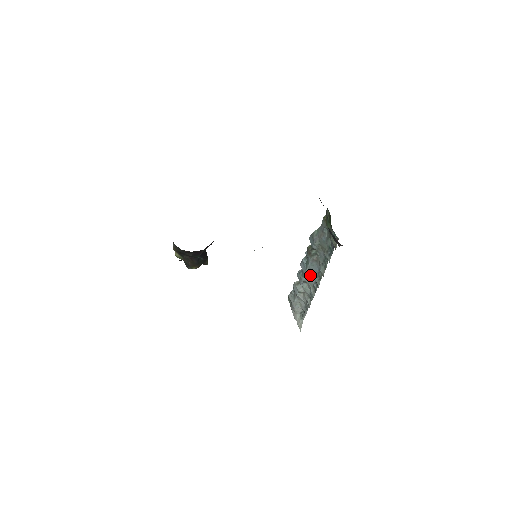
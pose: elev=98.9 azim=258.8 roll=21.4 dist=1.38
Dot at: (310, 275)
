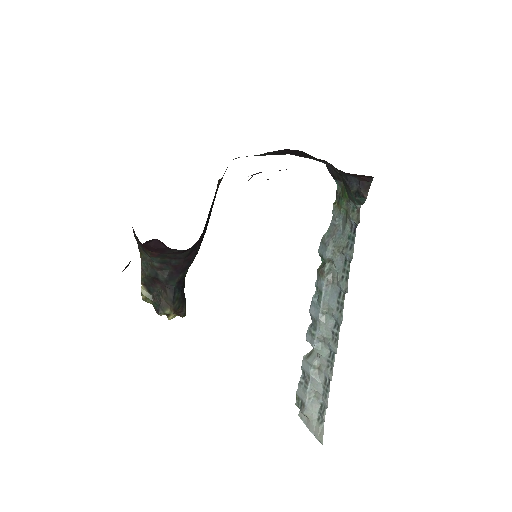
Dot at: (326, 318)
